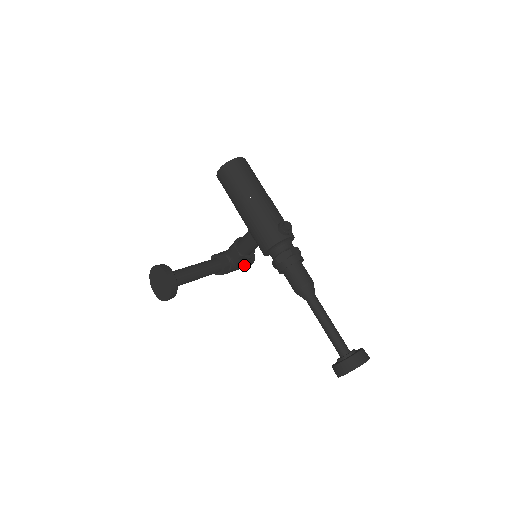
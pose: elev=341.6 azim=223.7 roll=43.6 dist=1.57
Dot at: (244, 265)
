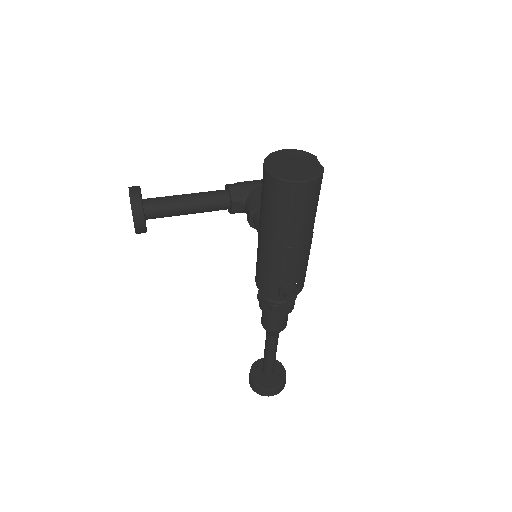
Dot at: occluded
